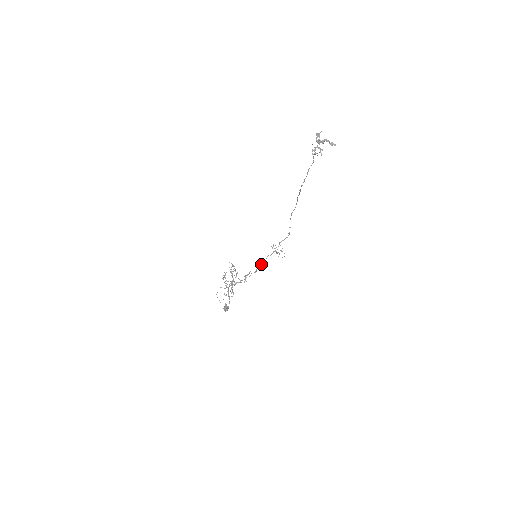
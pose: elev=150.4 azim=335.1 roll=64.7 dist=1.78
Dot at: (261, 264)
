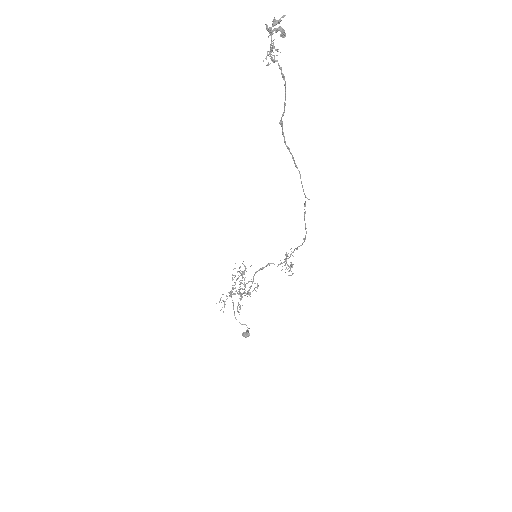
Dot at: occluded
